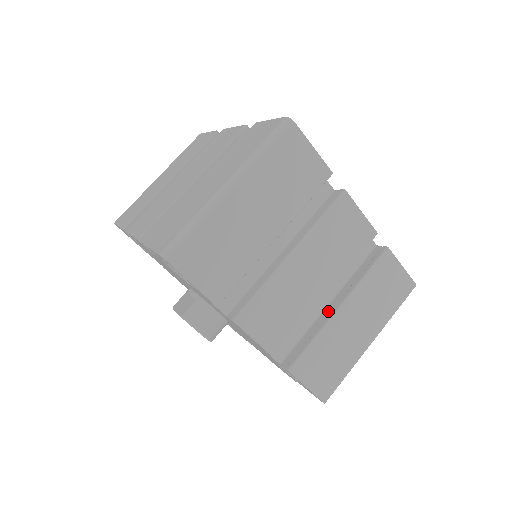
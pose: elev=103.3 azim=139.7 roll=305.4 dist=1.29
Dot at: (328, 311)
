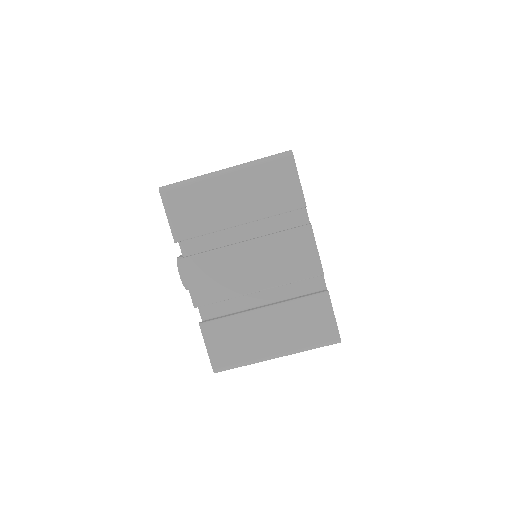
Dot at: occluded
